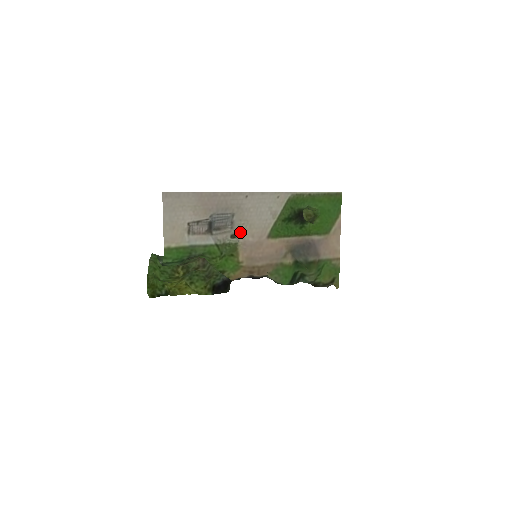
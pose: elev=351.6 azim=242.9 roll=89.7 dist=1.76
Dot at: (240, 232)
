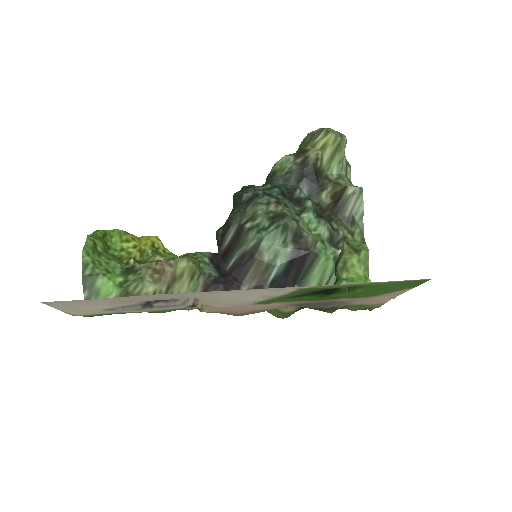
Dot at: occluded
